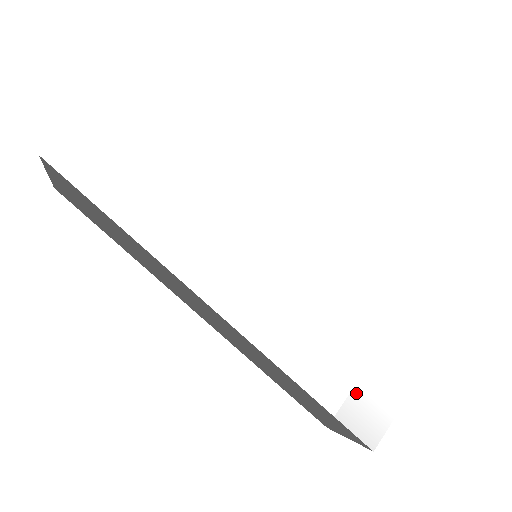
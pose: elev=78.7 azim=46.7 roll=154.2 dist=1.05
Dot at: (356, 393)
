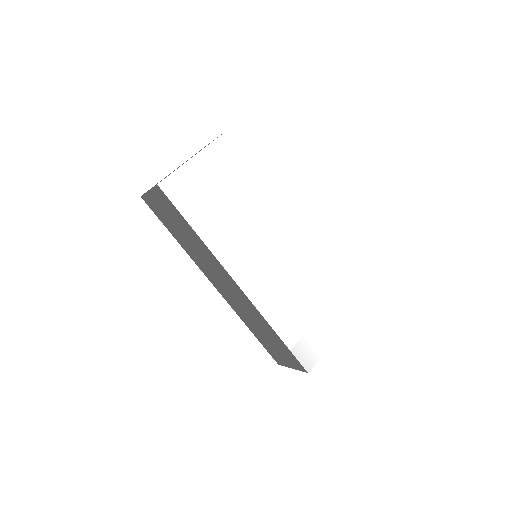
Dot at: (303, 340)
